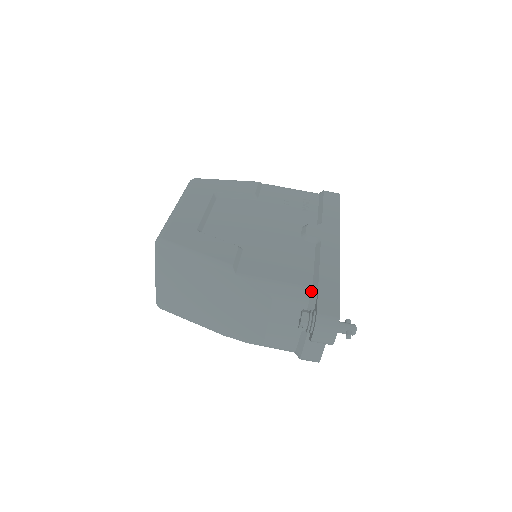
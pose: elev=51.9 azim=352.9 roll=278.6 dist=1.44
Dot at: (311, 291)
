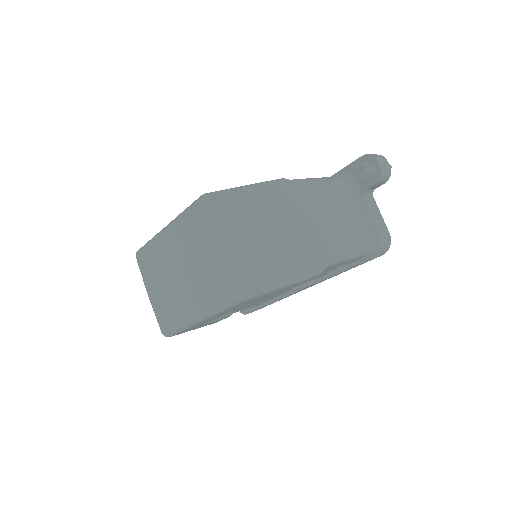
Dot at: (337, 176)
